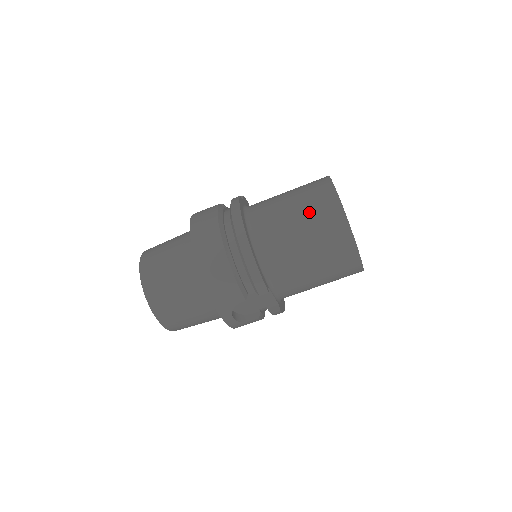
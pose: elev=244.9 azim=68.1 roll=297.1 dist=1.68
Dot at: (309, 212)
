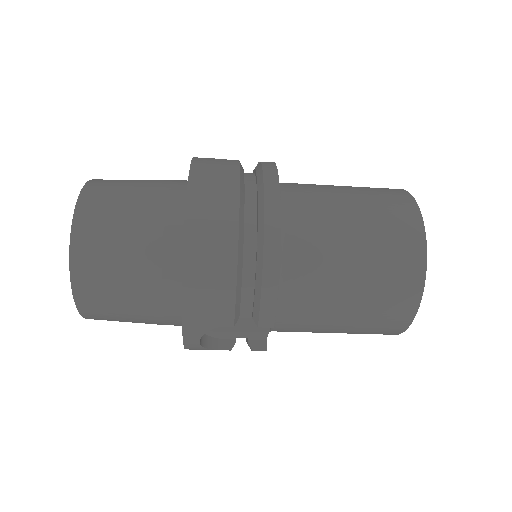
Dot at: (377, 234)
